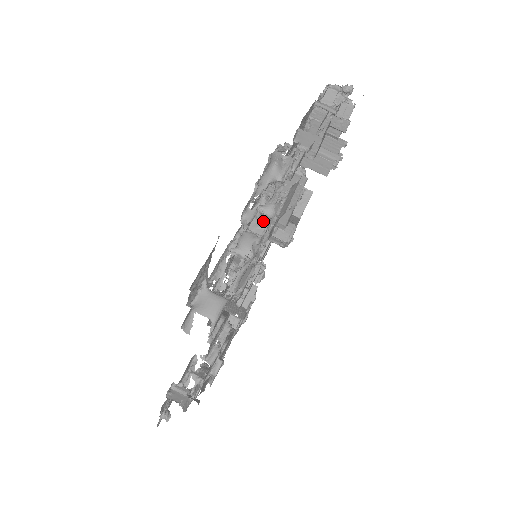
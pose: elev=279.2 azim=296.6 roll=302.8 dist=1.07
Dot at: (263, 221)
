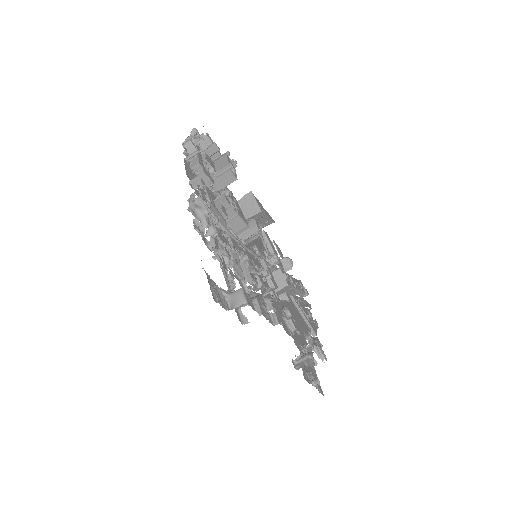
Dot at: occluded
